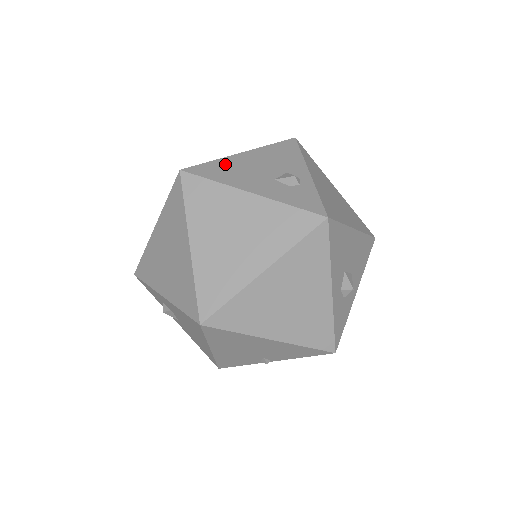
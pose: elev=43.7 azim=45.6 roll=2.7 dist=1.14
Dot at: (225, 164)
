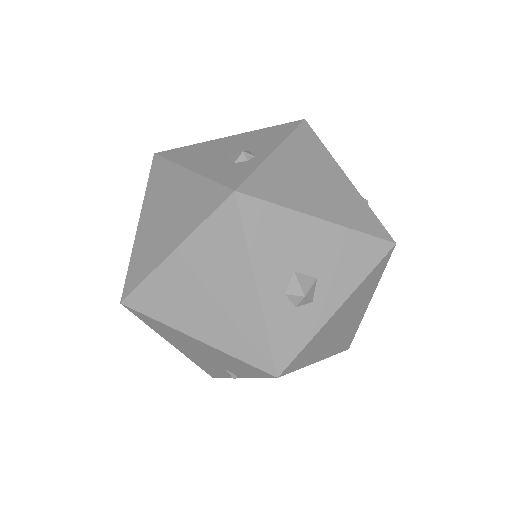
Dot at: (198, 147)
